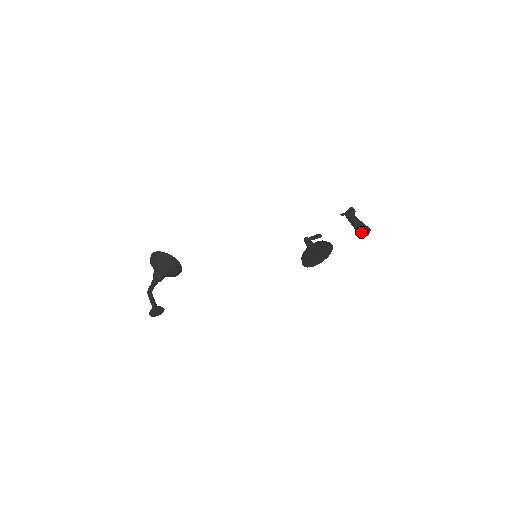
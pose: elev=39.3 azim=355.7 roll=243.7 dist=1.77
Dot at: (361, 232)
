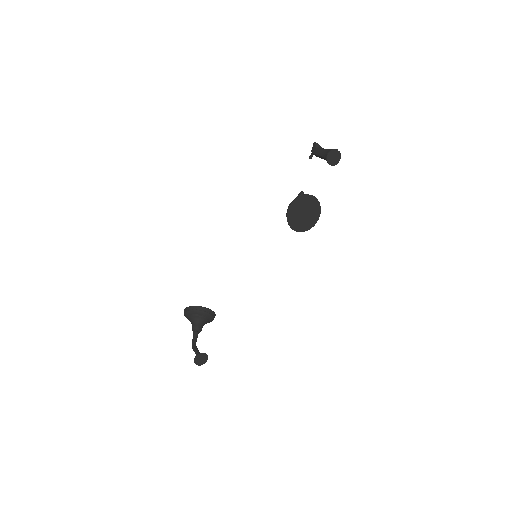
Dot at: (327, 160)
